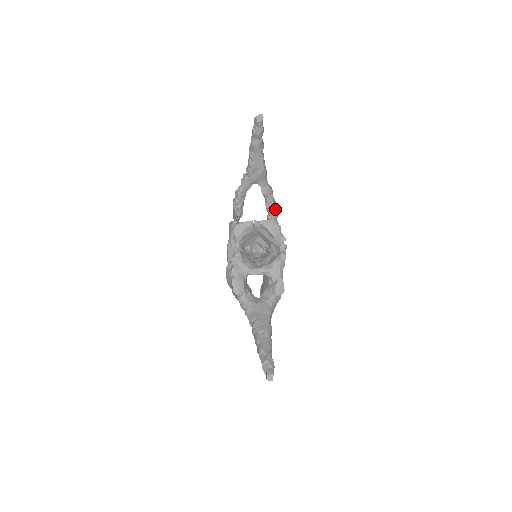
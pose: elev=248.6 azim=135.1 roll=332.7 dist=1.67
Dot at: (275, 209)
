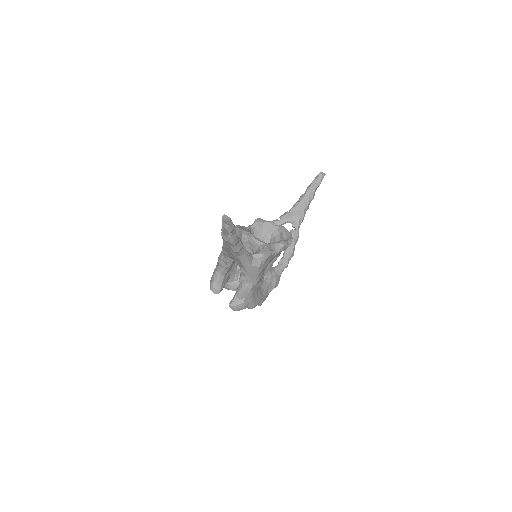
Dot at: (291, 254)
